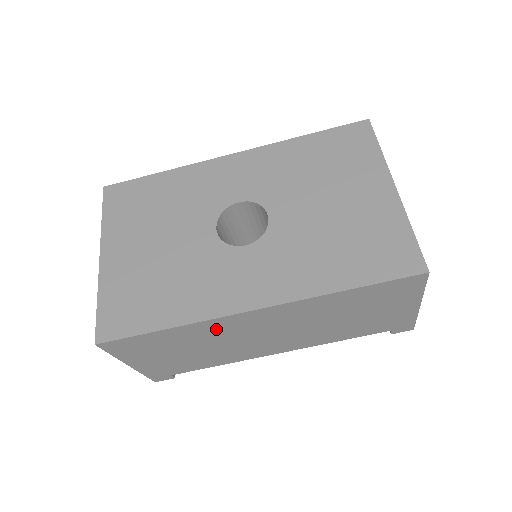
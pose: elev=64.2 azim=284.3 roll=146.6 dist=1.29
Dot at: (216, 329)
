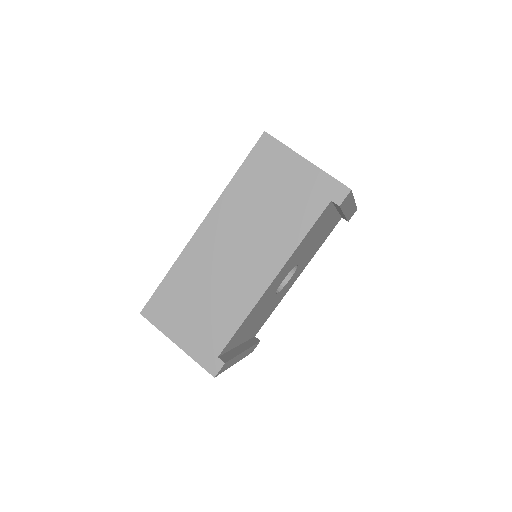
Dot at: (196, 261)
